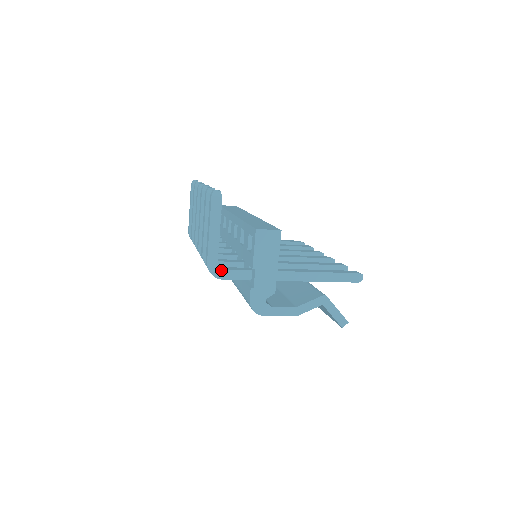
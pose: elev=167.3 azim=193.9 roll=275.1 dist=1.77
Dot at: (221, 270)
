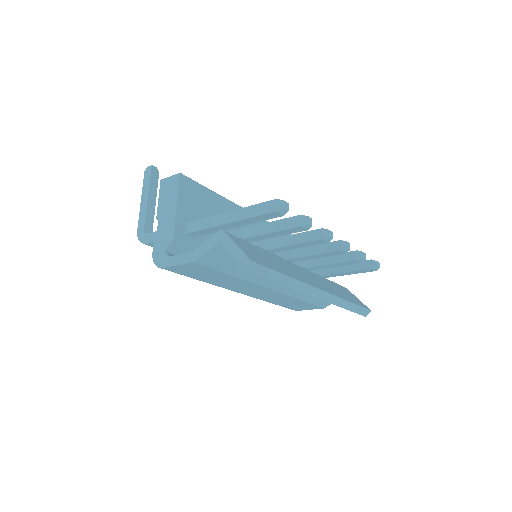
Dot at: (146, 235)
